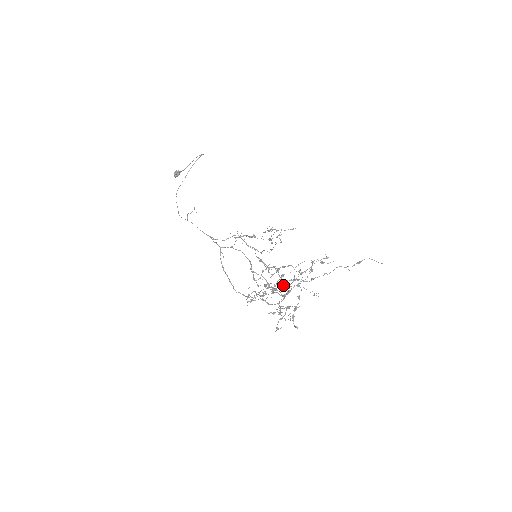
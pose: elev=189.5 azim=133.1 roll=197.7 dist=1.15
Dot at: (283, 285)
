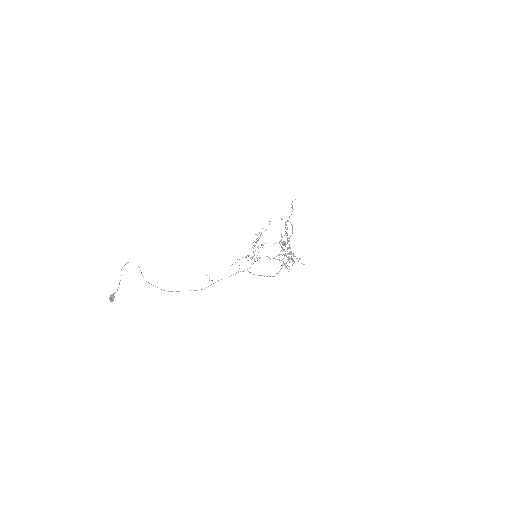
Dot at: (287, 247)
